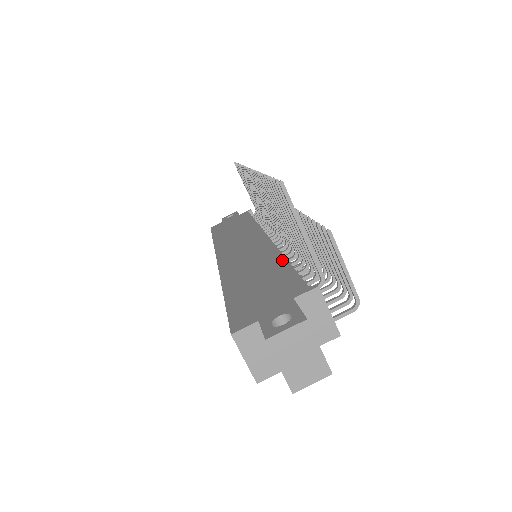
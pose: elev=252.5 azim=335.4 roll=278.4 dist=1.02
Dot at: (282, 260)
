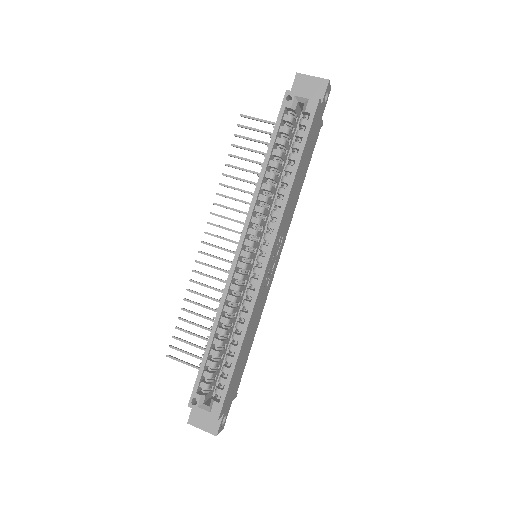
Dot at: occluded
